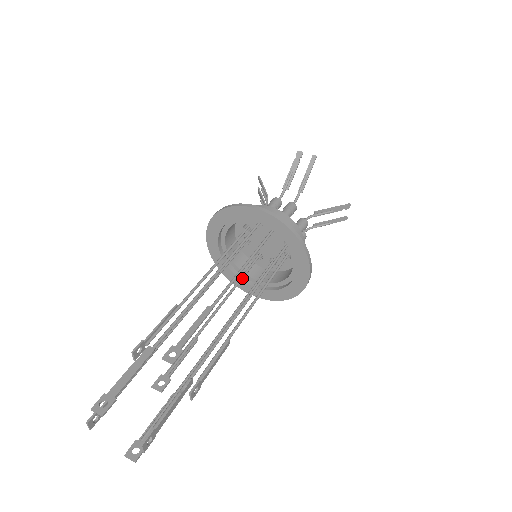
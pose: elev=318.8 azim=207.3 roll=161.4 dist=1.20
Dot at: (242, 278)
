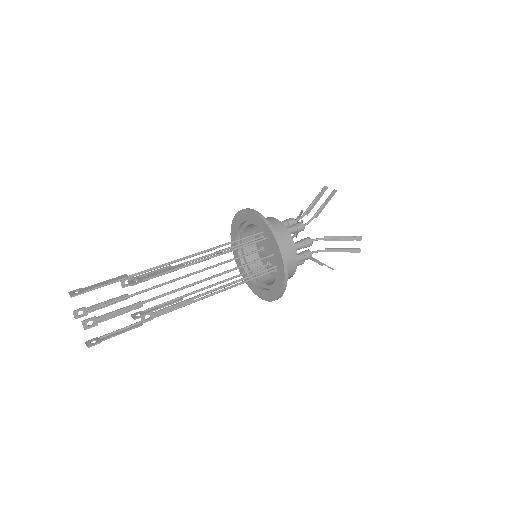
Dot at: (244, 273)
